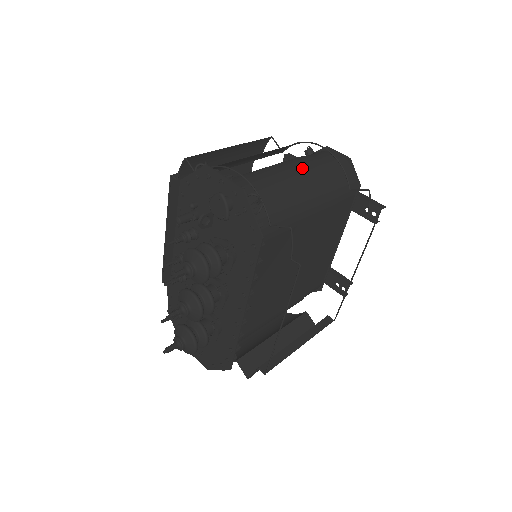
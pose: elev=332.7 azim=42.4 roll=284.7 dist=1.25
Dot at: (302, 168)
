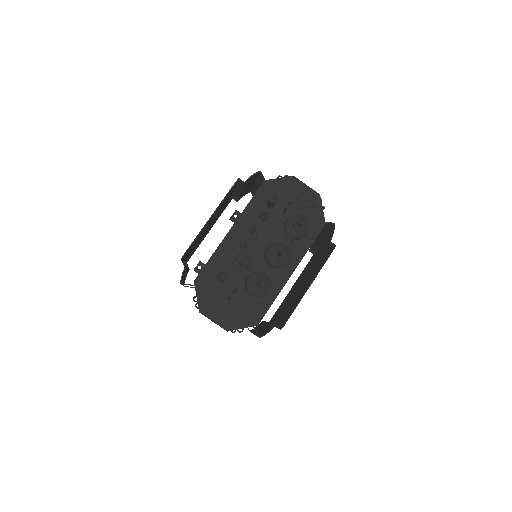
Dot at: occluded
